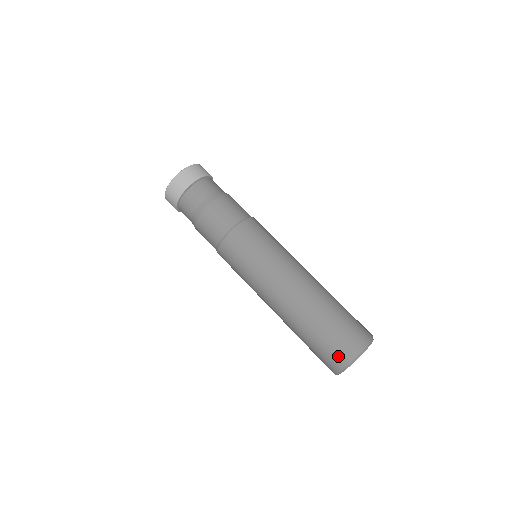
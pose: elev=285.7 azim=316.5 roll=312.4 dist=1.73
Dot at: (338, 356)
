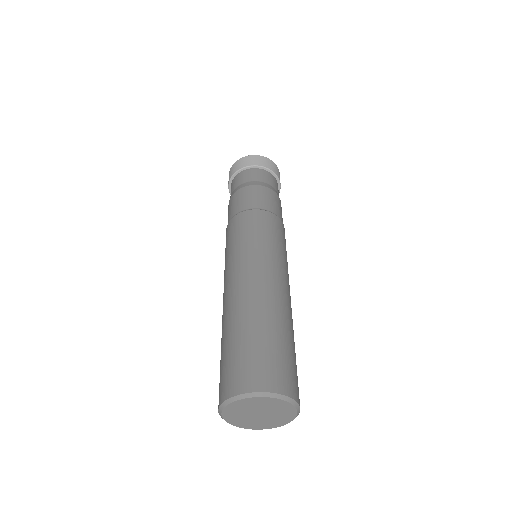
Dot at: (240, 377)
